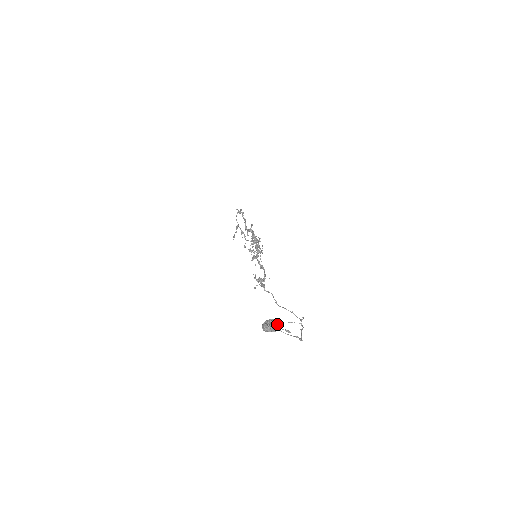
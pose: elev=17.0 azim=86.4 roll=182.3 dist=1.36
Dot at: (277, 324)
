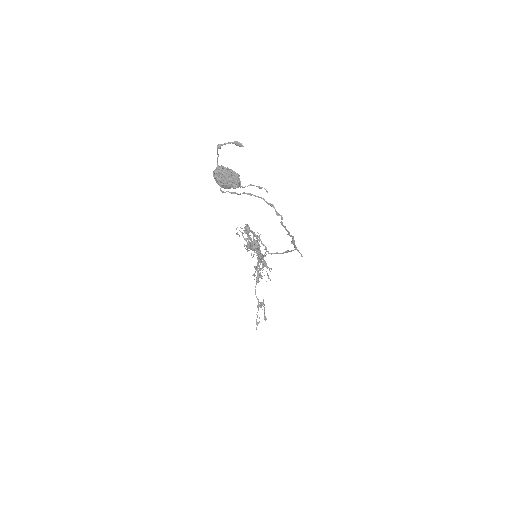
Dot at: (236, 177)
